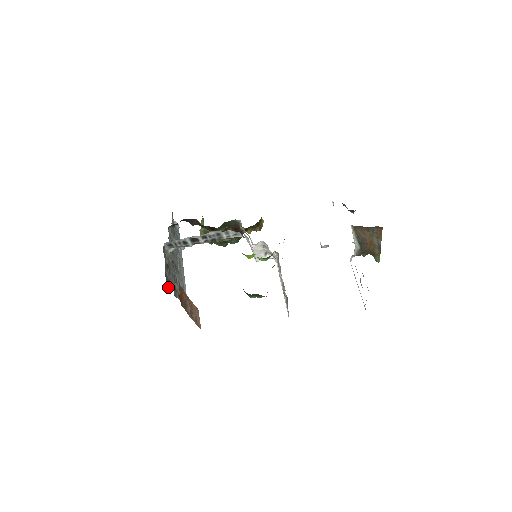
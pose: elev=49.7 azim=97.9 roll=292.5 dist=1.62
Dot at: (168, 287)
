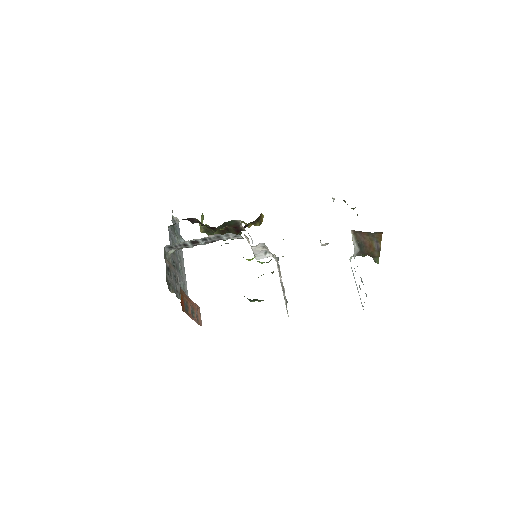
Dot at: (169, 290)
